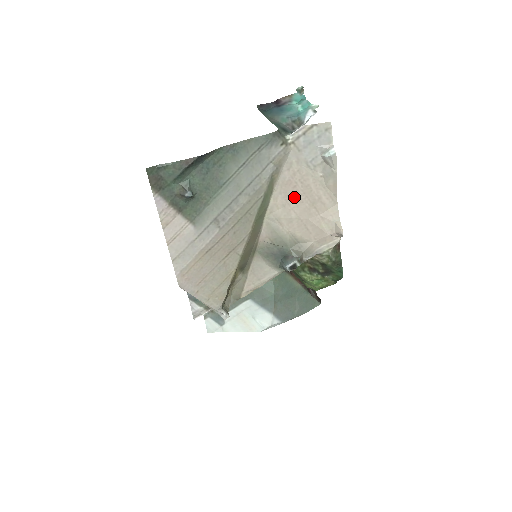
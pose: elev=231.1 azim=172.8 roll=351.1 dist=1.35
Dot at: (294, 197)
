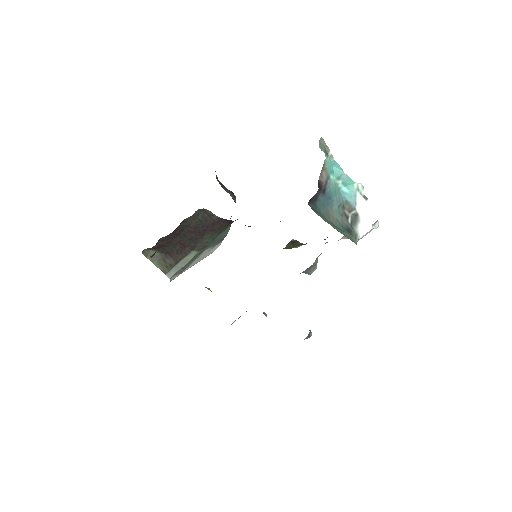
Dot at: occluded
